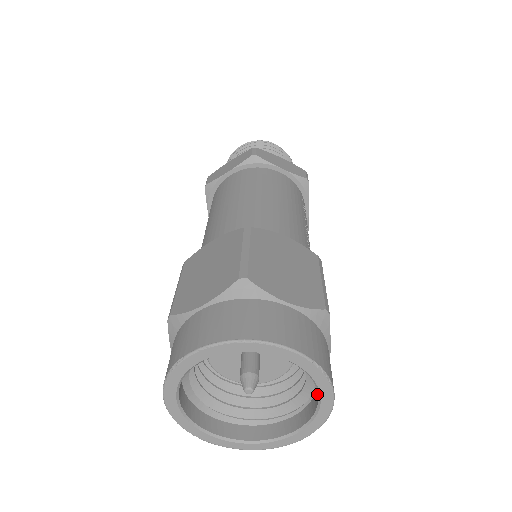
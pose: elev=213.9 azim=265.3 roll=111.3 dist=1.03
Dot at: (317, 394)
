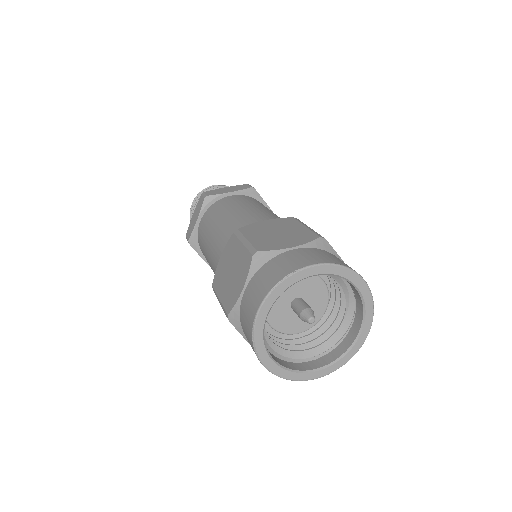
Dot at: (353, 334)
